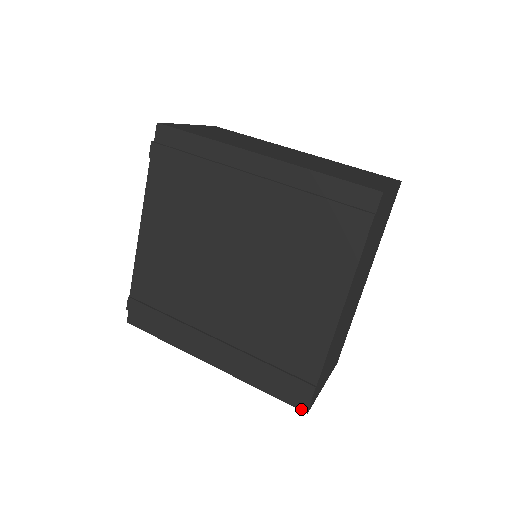
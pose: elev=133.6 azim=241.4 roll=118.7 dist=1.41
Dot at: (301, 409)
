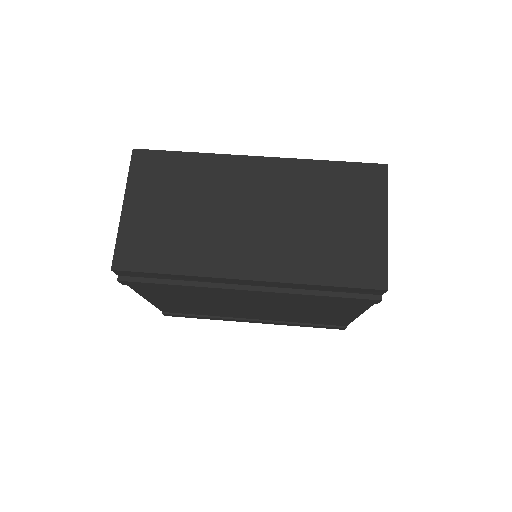
Dot at: occluded
